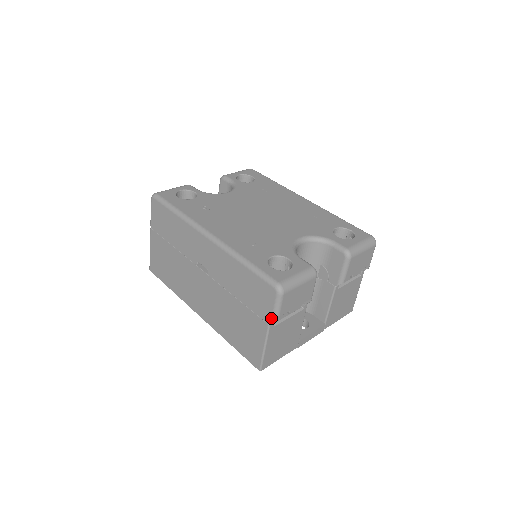
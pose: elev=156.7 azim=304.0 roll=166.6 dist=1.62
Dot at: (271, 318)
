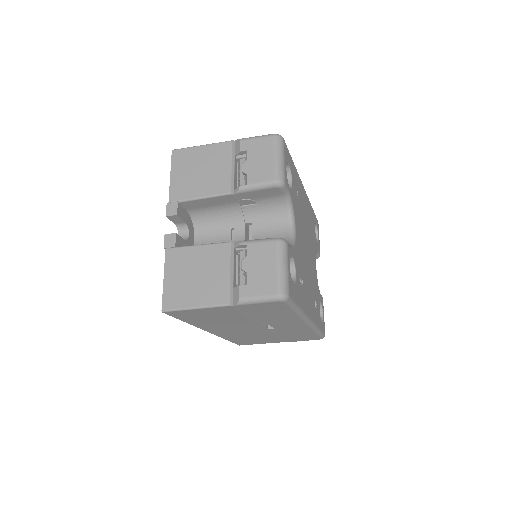
Dot at: occluded
